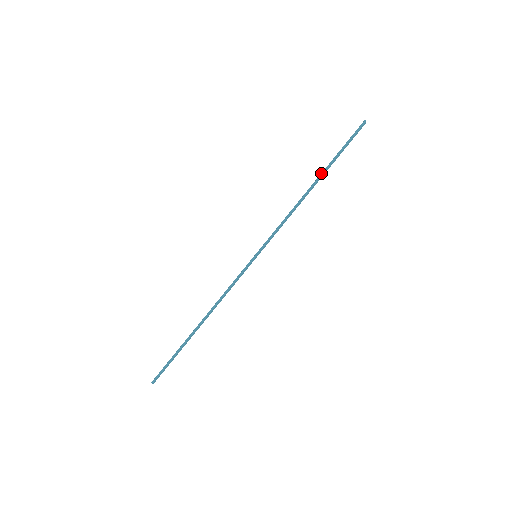
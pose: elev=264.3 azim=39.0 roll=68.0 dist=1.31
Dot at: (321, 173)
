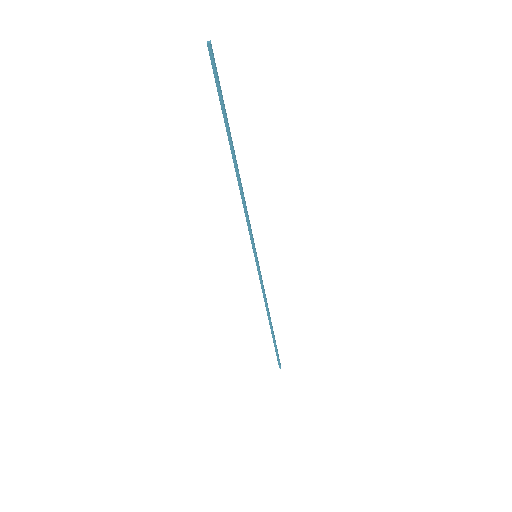
Dot at: occluded
